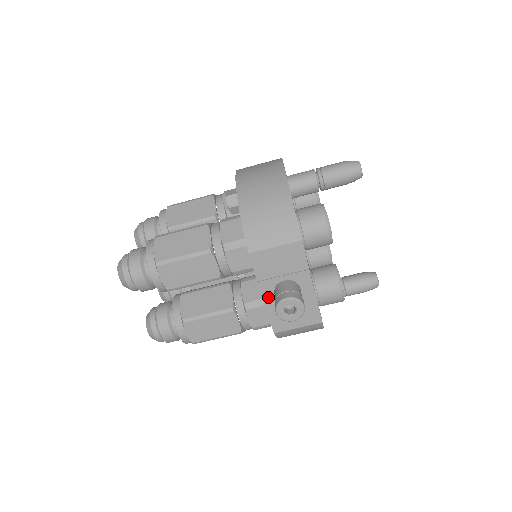
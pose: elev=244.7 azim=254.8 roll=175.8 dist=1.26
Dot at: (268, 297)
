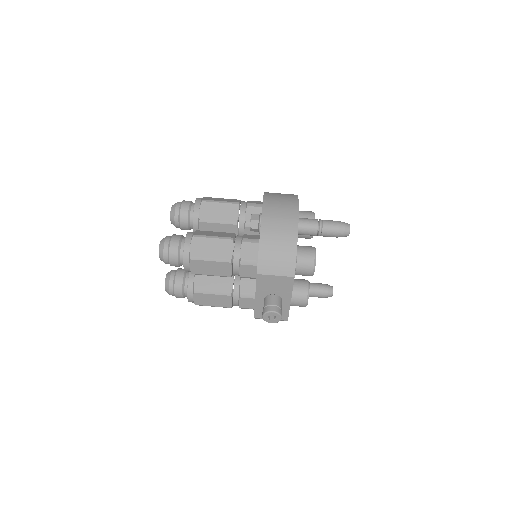
Dot at: (259, 299)
